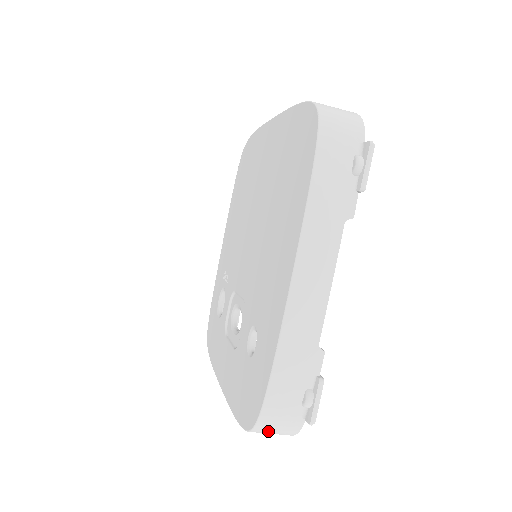
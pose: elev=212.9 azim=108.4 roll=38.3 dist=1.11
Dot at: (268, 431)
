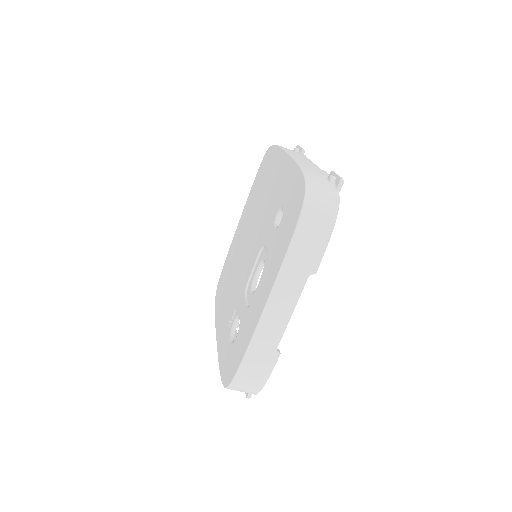
Dot at: (317, 198)
